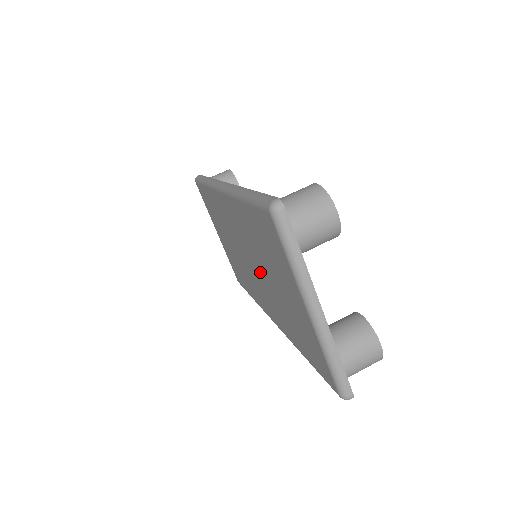
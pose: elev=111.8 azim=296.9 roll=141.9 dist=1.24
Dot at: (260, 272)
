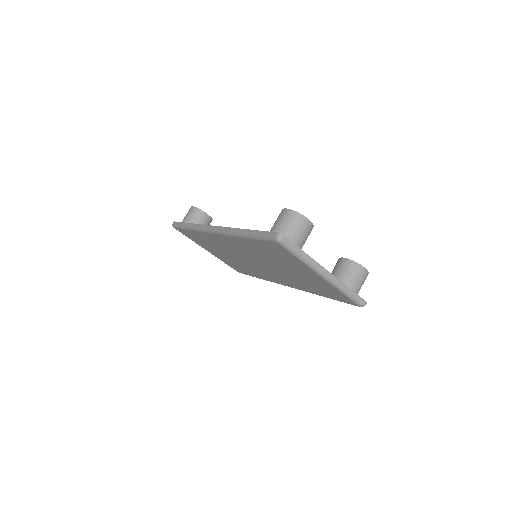
Dot at: (269, 266)
